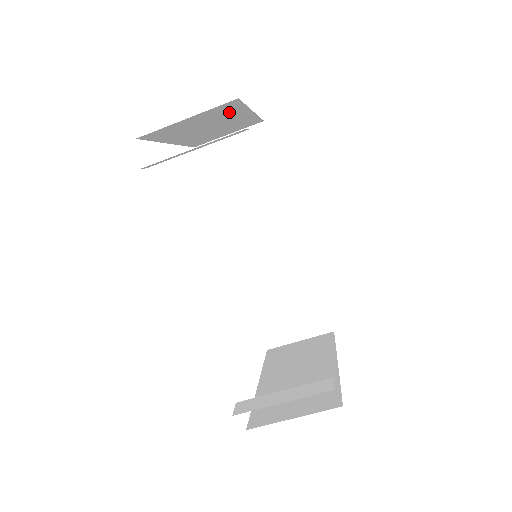
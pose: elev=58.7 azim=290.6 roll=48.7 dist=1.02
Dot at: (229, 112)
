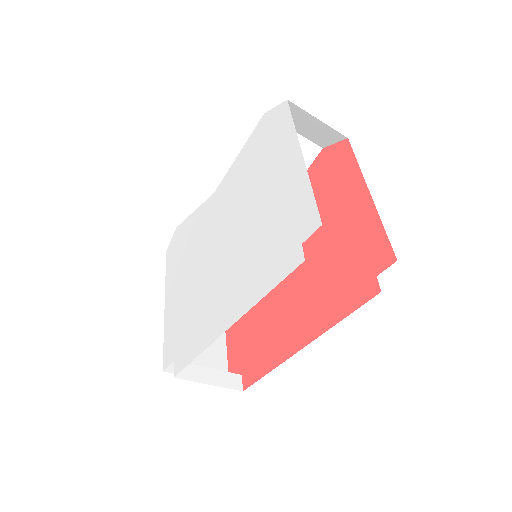
Dot at: occluded
